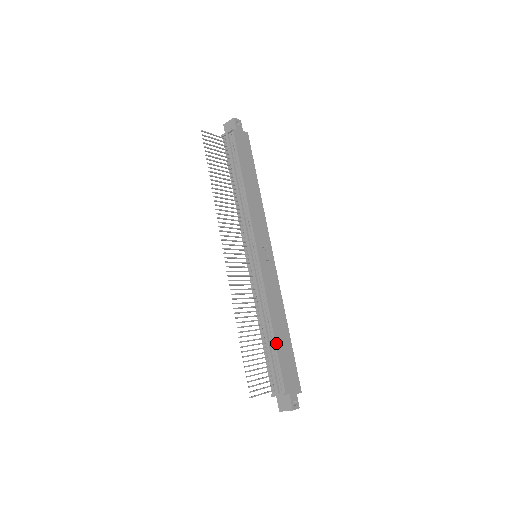
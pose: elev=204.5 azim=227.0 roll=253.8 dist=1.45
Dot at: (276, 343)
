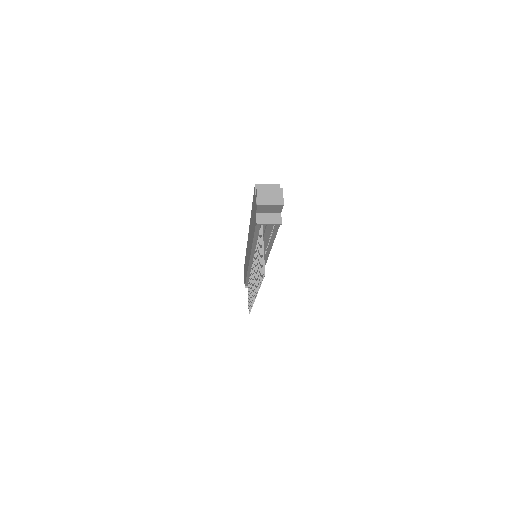
Dot at: occluded
